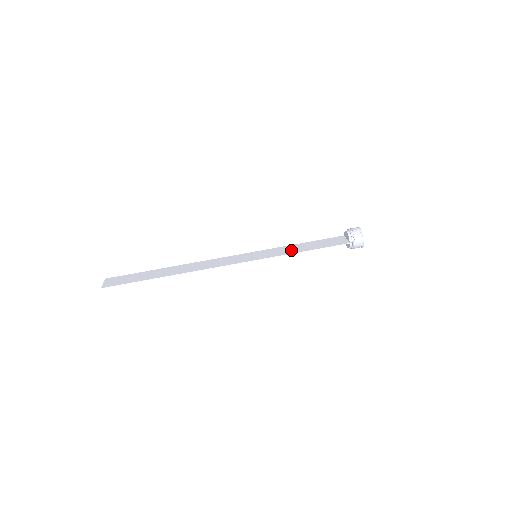
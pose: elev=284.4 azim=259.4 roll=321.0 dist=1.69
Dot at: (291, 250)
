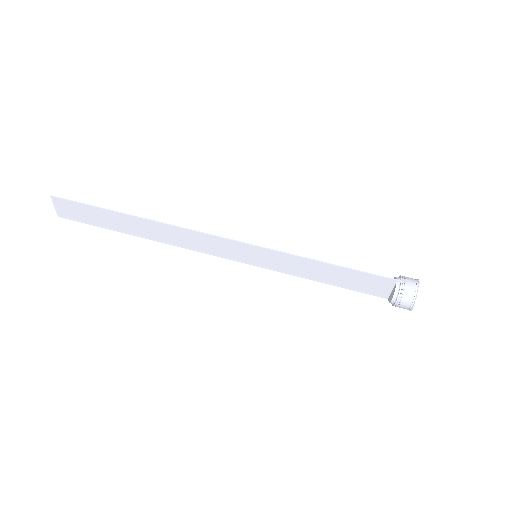
Dot at: (307, 265)
